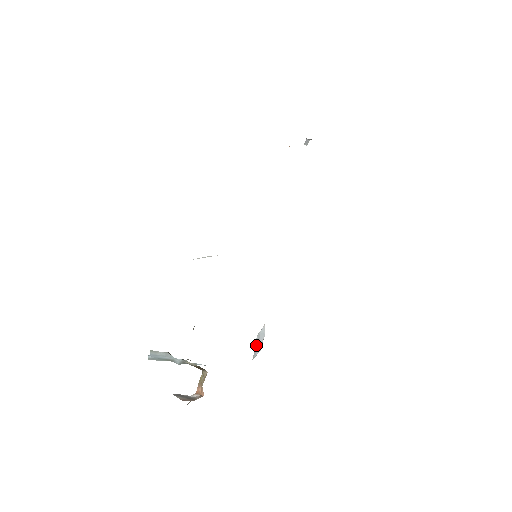
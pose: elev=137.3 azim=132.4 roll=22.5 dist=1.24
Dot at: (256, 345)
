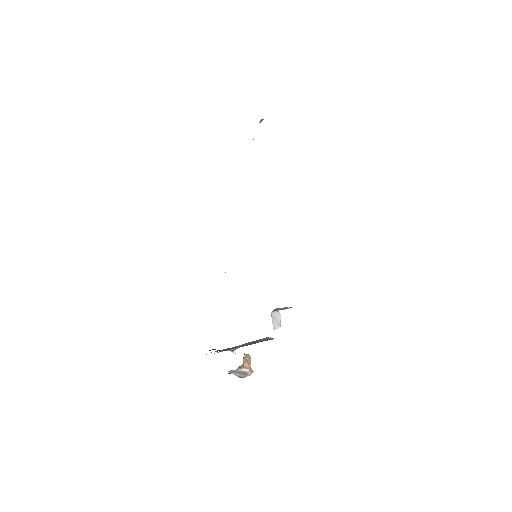
Dot at: (273, 319)
